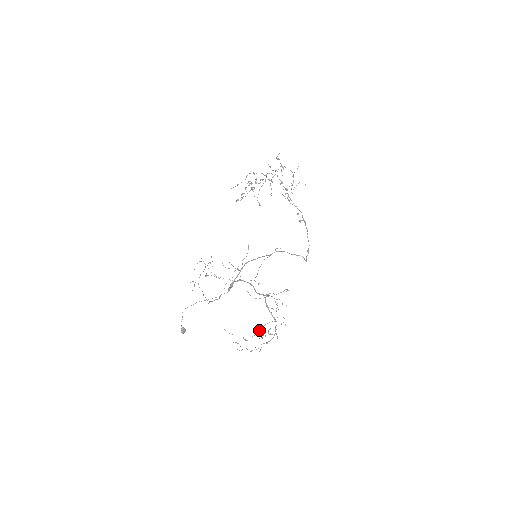
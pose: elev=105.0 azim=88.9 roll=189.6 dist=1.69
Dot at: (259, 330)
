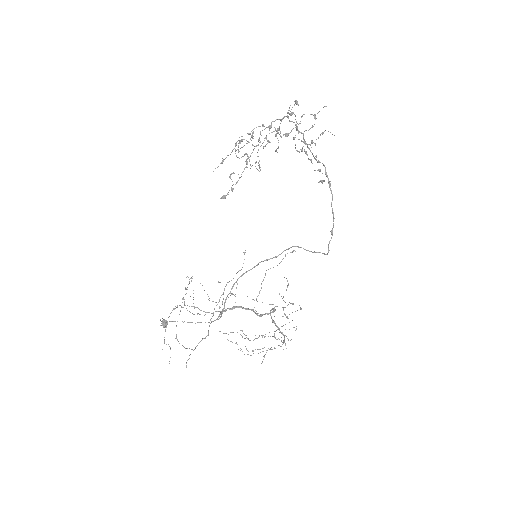
Dot at: (262, 335)
